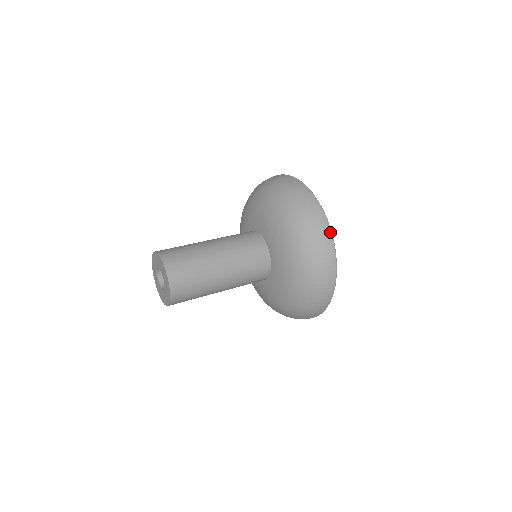
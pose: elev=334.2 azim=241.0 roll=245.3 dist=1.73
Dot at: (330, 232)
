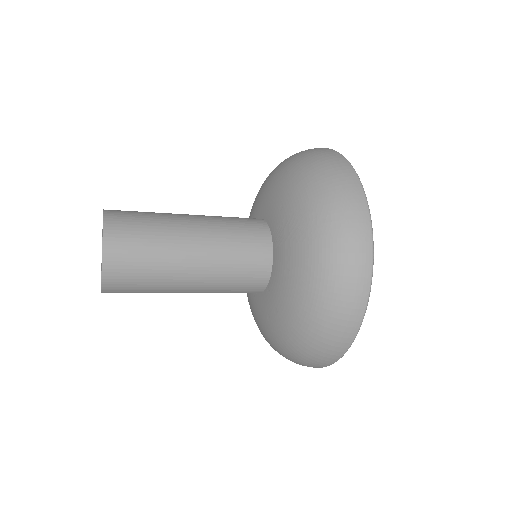
Dot at: (368, 286)
